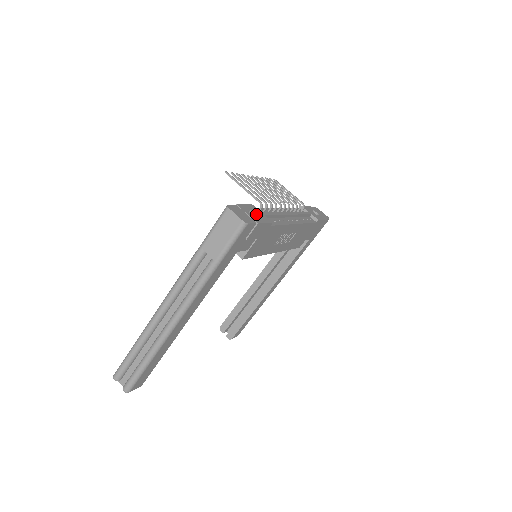
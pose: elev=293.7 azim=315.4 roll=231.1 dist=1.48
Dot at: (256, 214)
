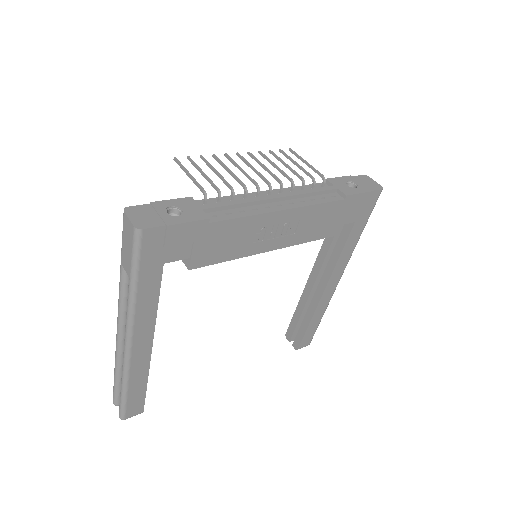
Dot at: (182, 211)
